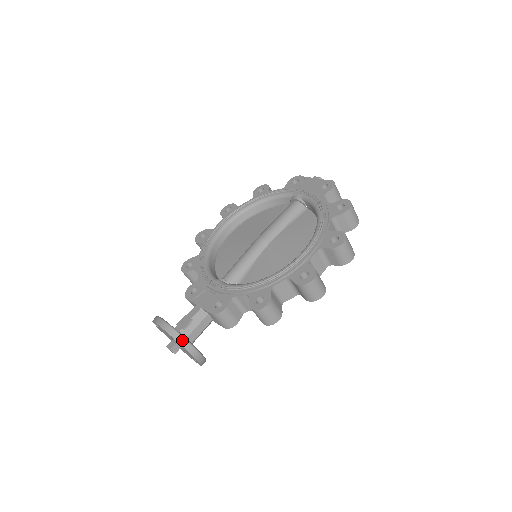
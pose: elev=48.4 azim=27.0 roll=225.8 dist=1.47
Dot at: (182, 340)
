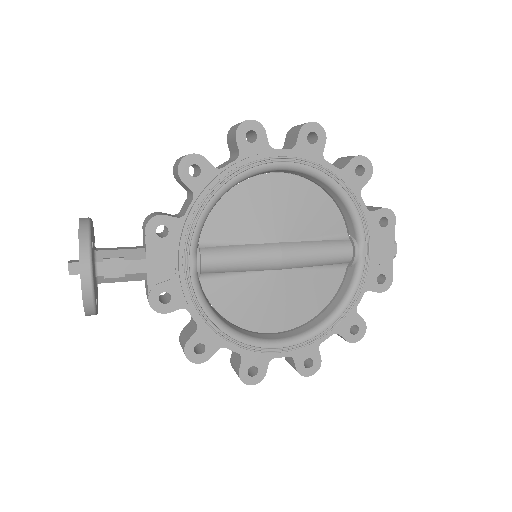
Dot at: (91, 313)
